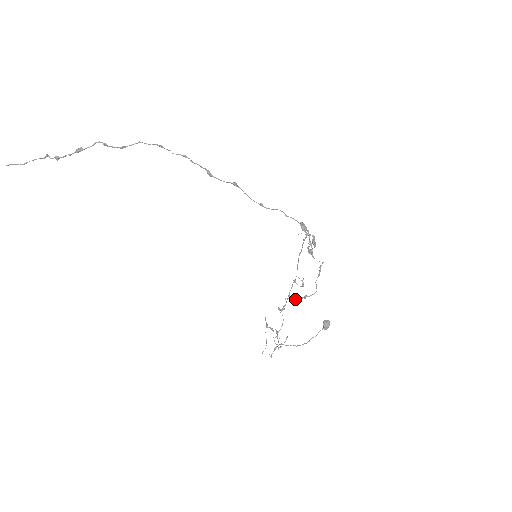
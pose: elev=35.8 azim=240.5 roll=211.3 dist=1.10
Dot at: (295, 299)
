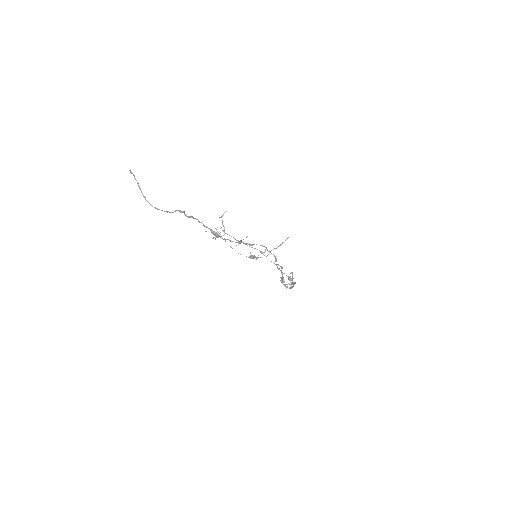
Dot at: occluded
